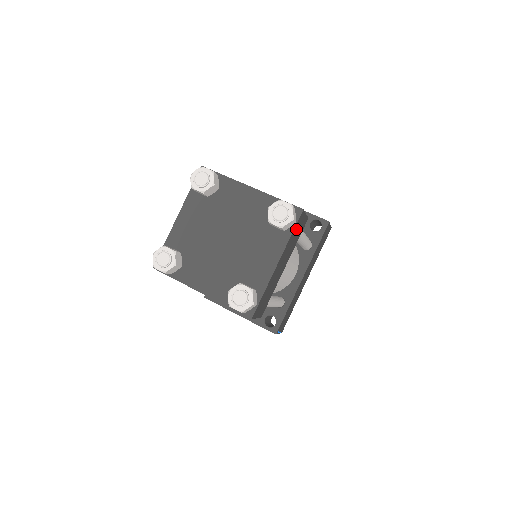
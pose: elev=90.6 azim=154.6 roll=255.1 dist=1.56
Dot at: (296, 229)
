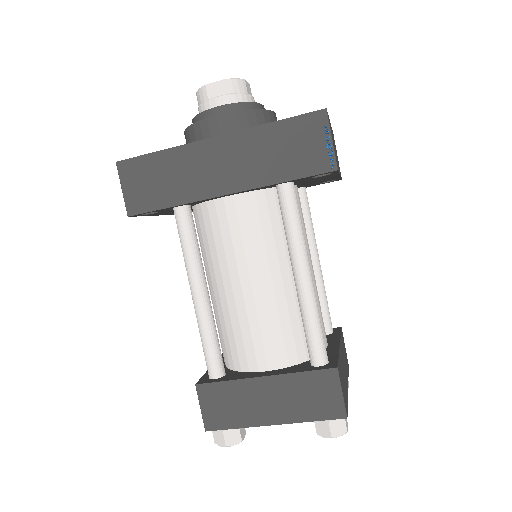
Dot at: occluded
